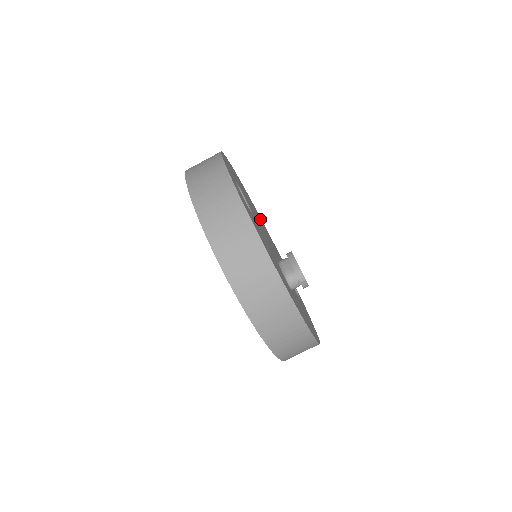
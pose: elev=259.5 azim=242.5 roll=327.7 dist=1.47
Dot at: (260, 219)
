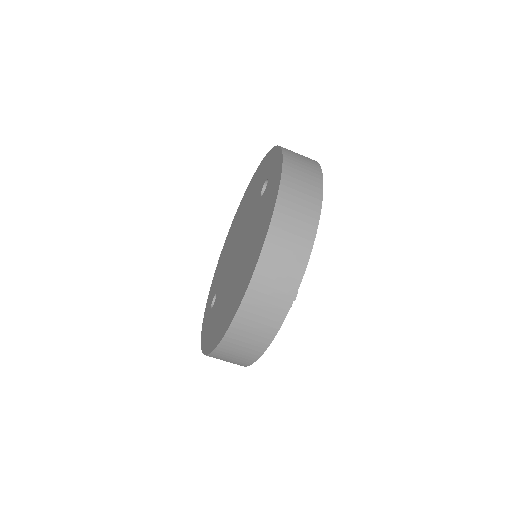
Dot at: occluded
